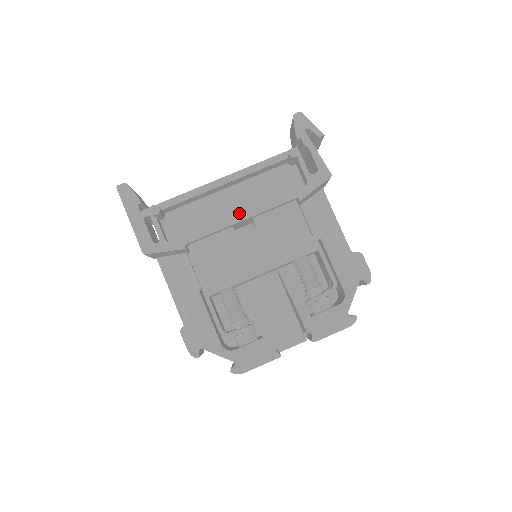
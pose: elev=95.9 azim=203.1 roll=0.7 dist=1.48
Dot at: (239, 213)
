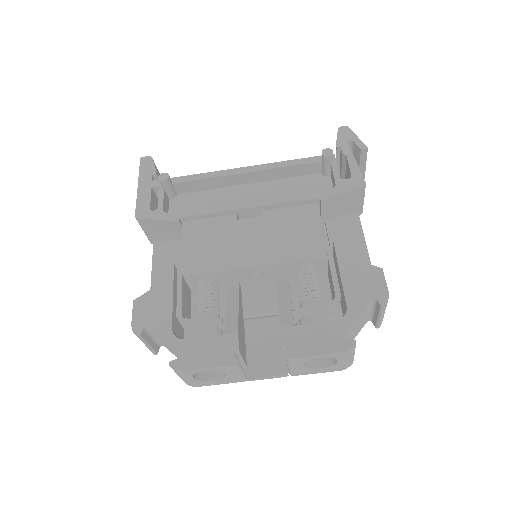
Dot at: occluded
